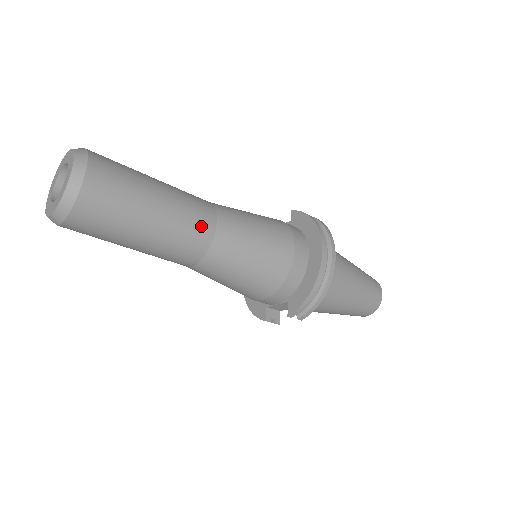
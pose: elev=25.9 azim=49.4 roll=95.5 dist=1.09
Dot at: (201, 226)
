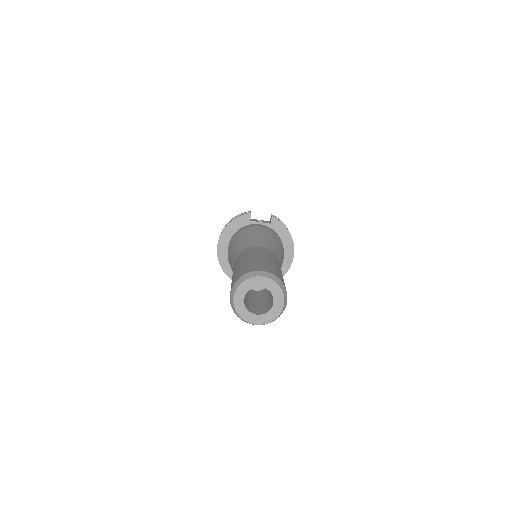
Dot at: occluded
